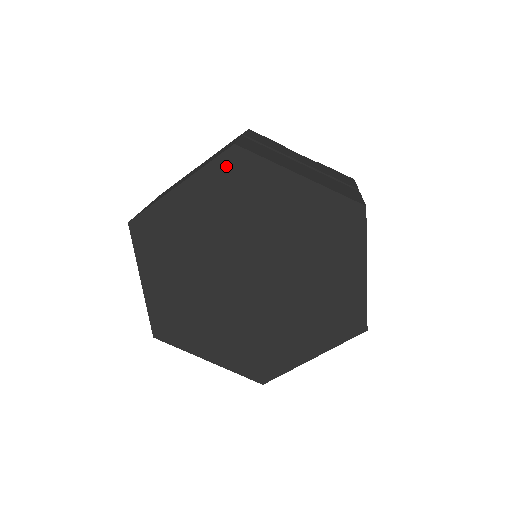
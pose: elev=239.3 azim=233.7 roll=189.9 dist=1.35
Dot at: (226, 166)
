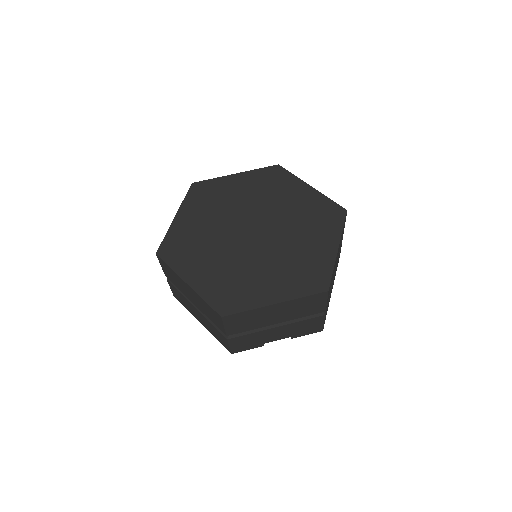
Dot at: (269, 172)
